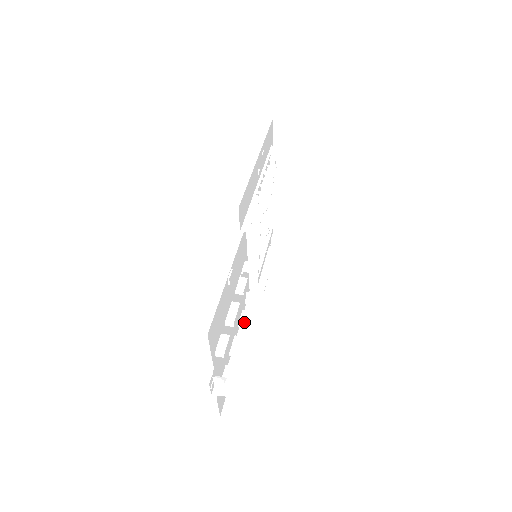
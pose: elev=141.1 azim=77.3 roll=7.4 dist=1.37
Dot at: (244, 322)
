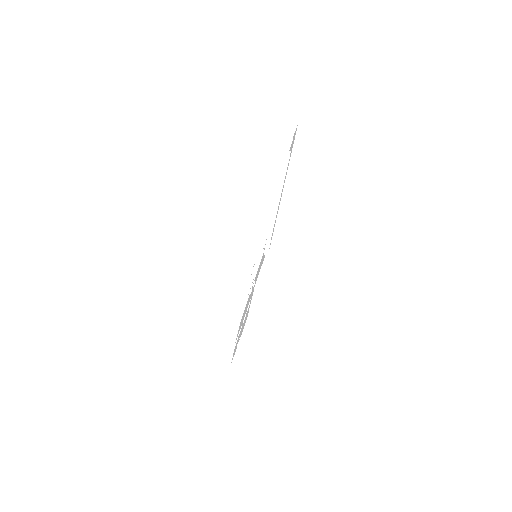
Dot at: occluded
